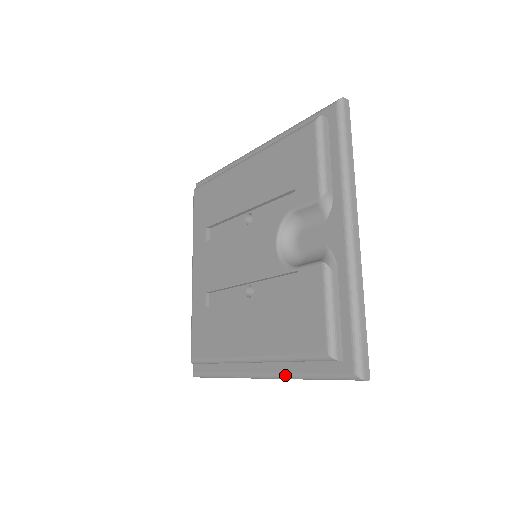
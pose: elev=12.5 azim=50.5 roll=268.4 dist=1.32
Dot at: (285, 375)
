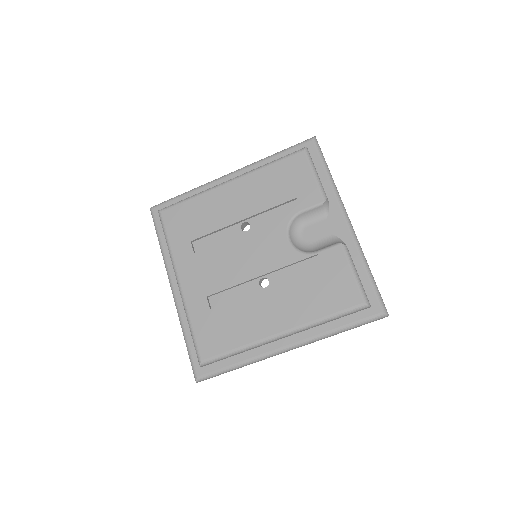
Dot at: (318, 336)
